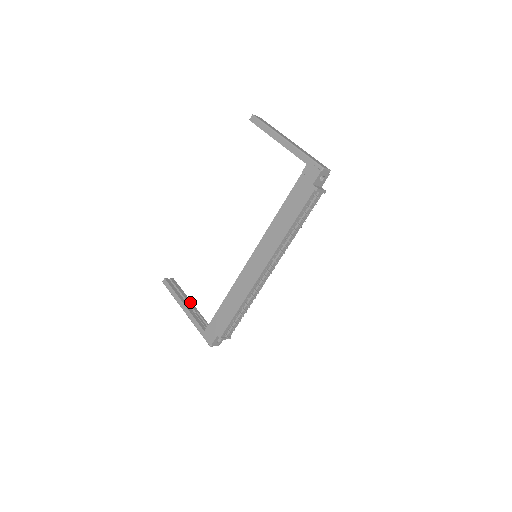
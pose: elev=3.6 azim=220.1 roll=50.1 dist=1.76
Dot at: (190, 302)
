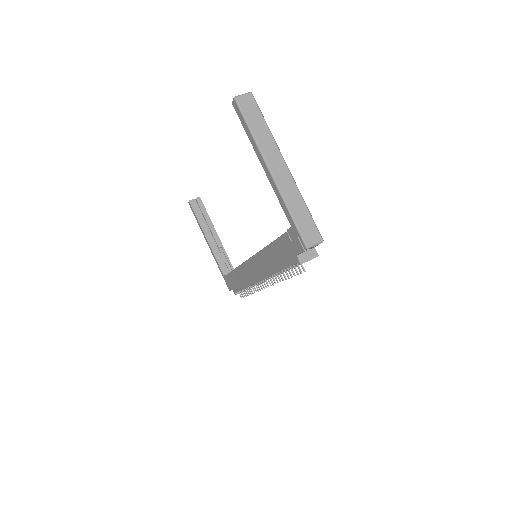
Dot at: (215, 233)
